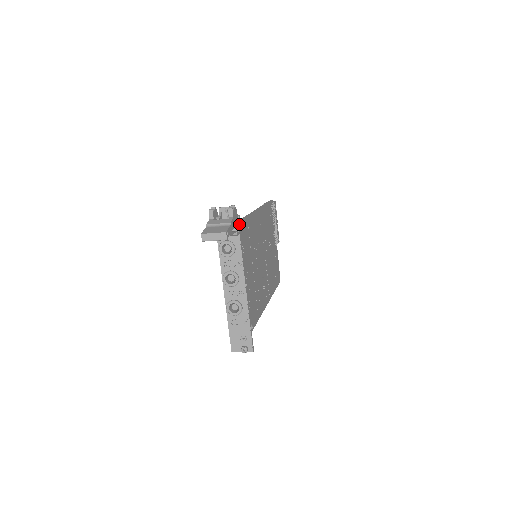
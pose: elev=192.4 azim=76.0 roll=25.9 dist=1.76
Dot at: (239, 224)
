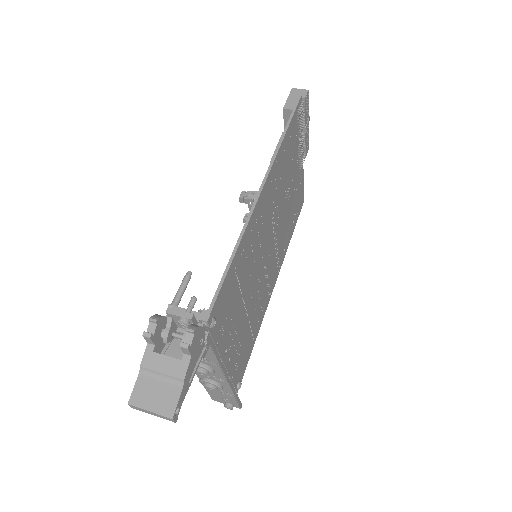
Dot at: (211, 315)
